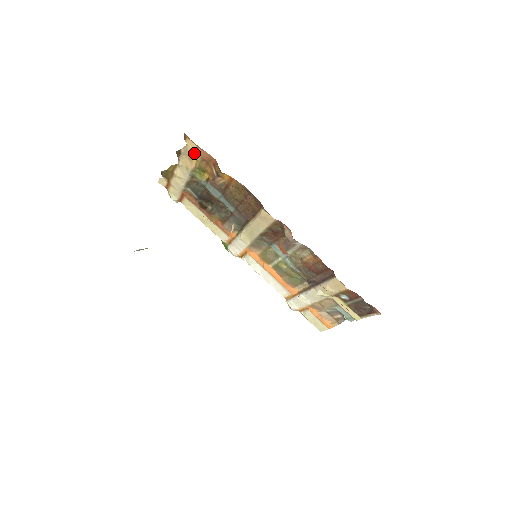
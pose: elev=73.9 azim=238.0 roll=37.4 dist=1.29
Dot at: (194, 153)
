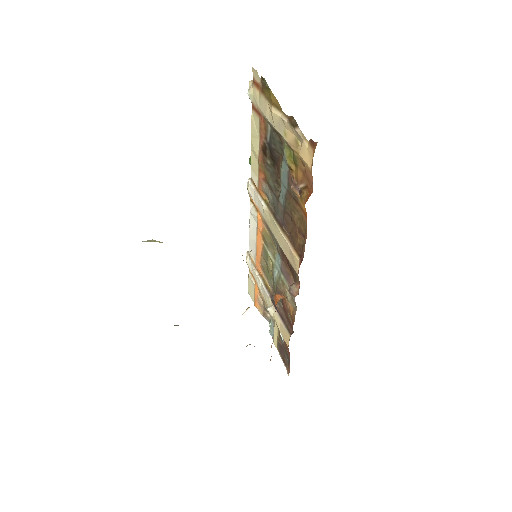
Dot at: (304, 156)
